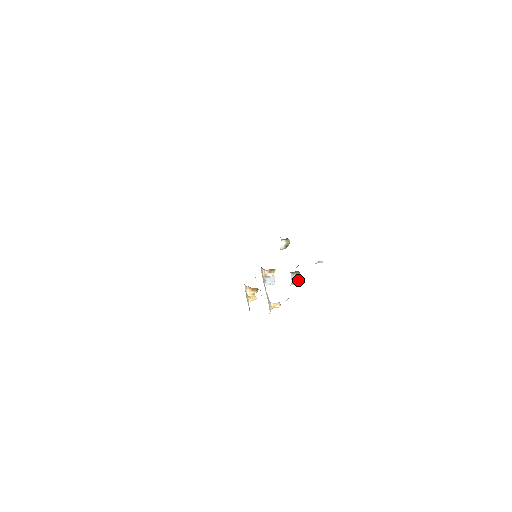
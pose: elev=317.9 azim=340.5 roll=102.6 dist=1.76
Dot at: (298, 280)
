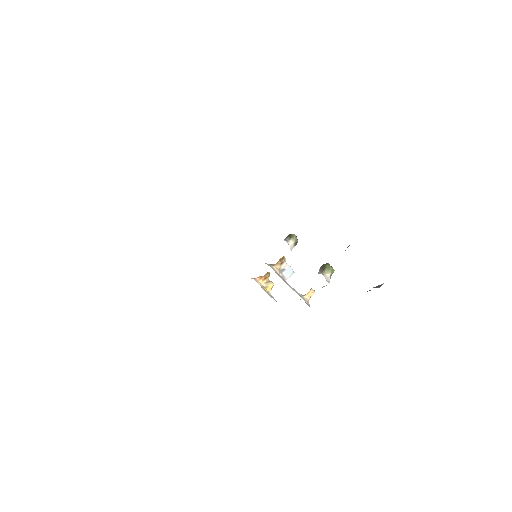
Dot at: occluded
